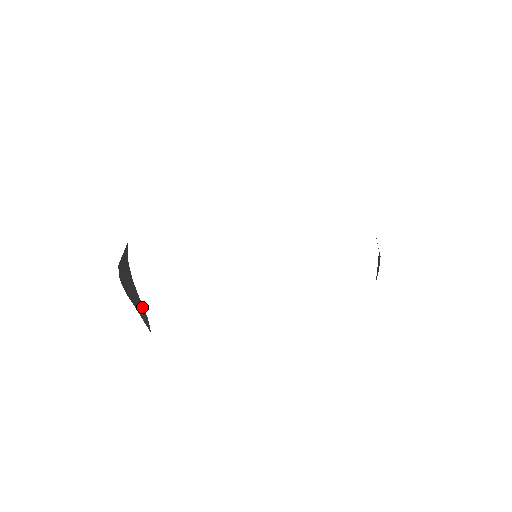
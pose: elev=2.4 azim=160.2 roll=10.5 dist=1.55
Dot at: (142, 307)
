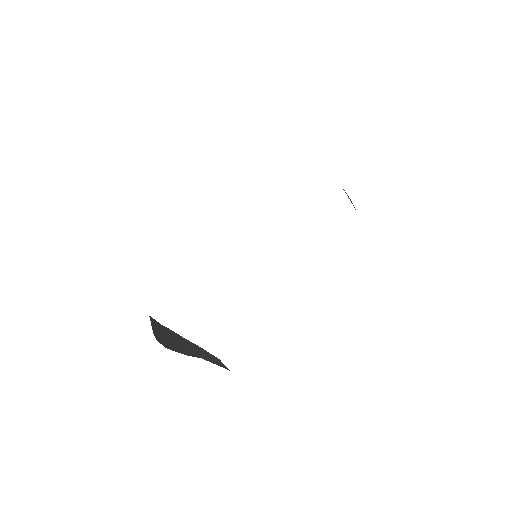
Dot at: (208, 354)
